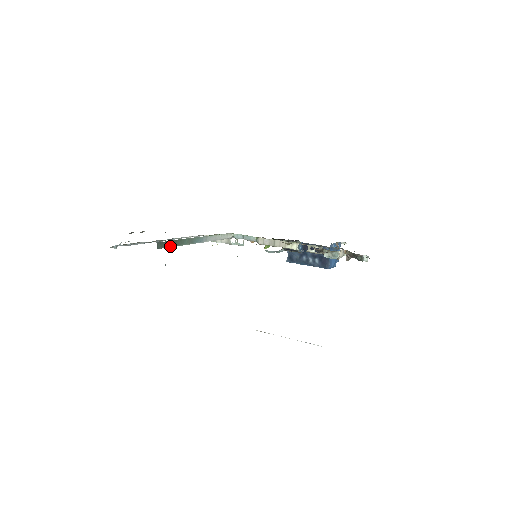
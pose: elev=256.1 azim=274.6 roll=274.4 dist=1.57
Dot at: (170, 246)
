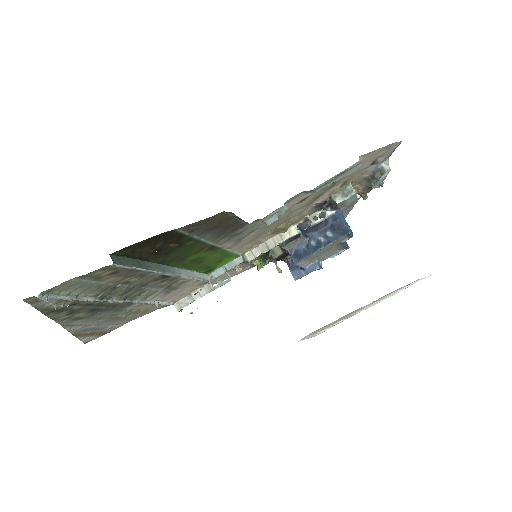
Dot at: (133, 266)
